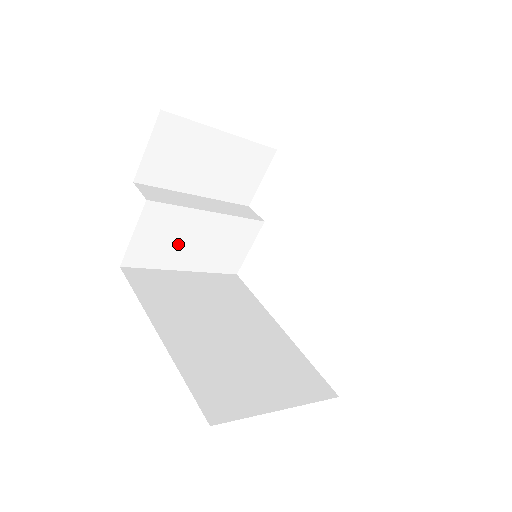
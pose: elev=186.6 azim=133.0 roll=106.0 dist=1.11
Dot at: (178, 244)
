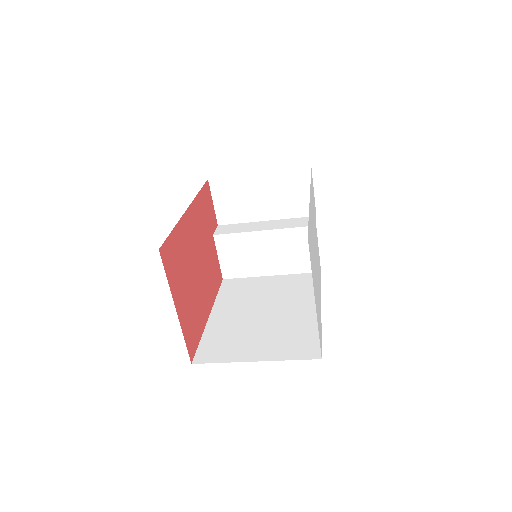
Dot at: (253, 258)
